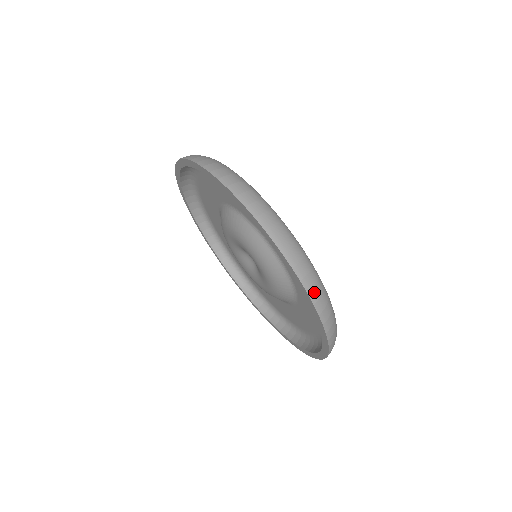
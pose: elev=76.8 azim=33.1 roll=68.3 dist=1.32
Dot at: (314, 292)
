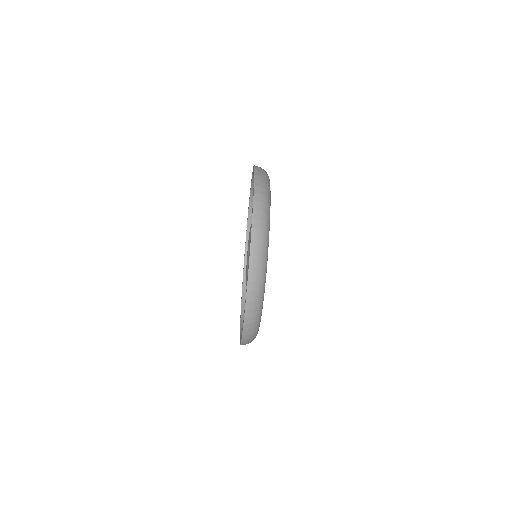
Dot at: (257, 222)
